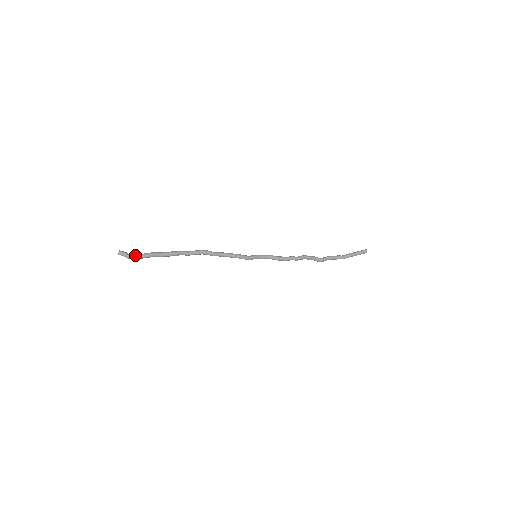
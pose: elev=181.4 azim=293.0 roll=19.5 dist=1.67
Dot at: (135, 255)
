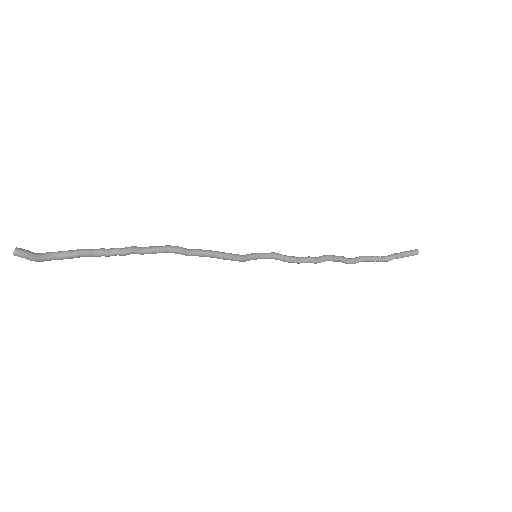
Dot at: (46, 255)
